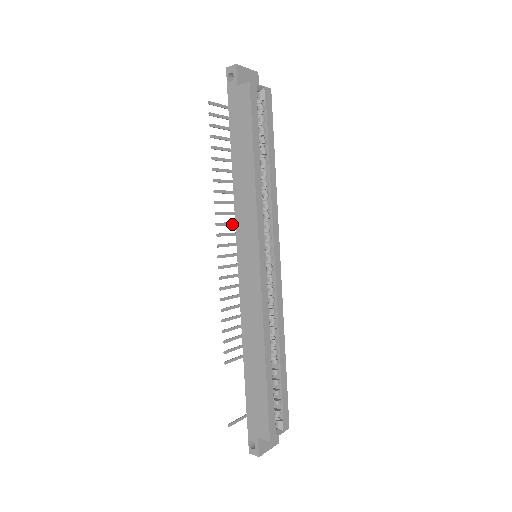
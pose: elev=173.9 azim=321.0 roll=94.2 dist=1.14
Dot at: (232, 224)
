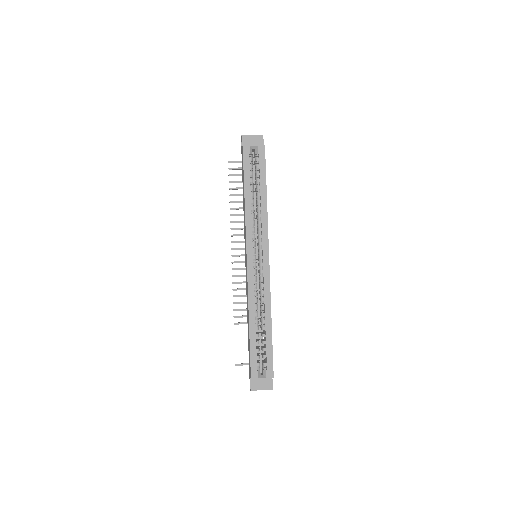
Dot at: occluded
